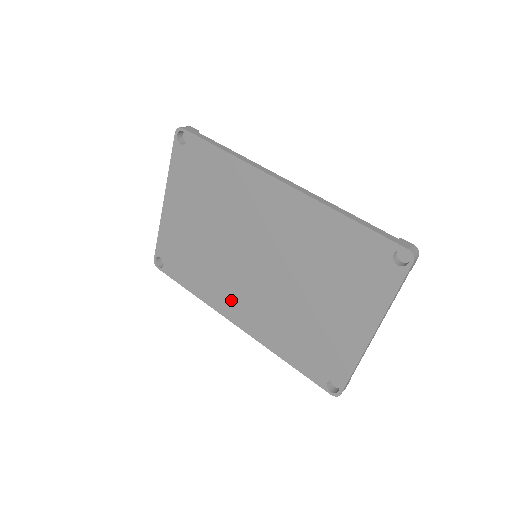
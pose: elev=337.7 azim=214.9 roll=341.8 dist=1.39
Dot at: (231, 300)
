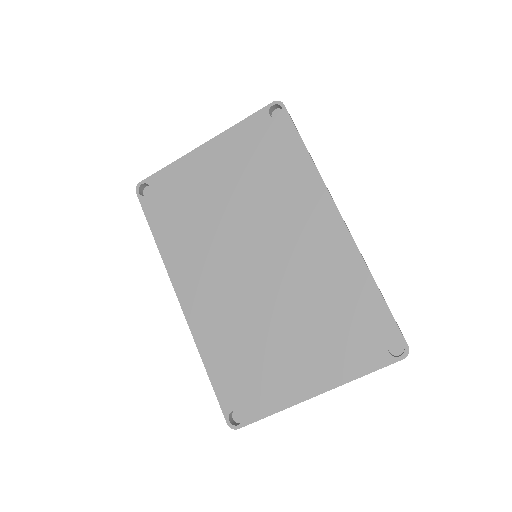
Dot at: (195, 275)
